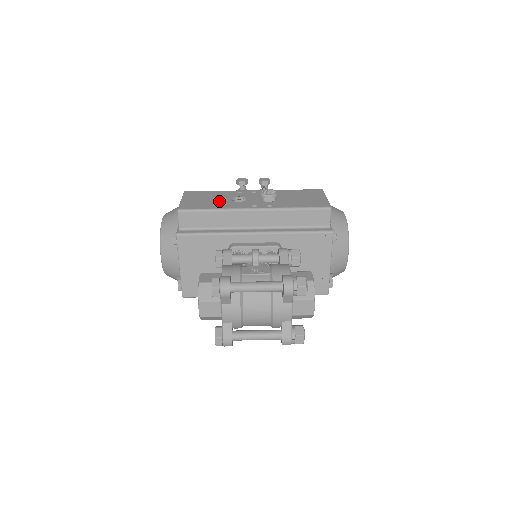
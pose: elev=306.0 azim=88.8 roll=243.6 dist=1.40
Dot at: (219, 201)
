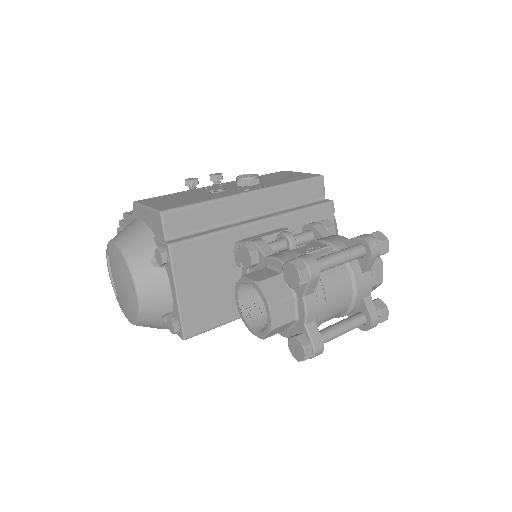
Dot at: (197, 196)
